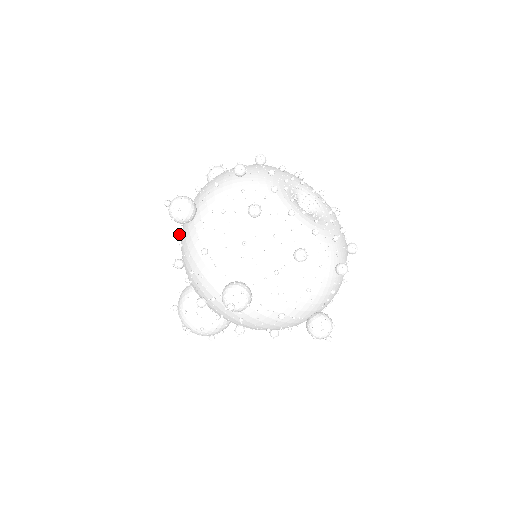
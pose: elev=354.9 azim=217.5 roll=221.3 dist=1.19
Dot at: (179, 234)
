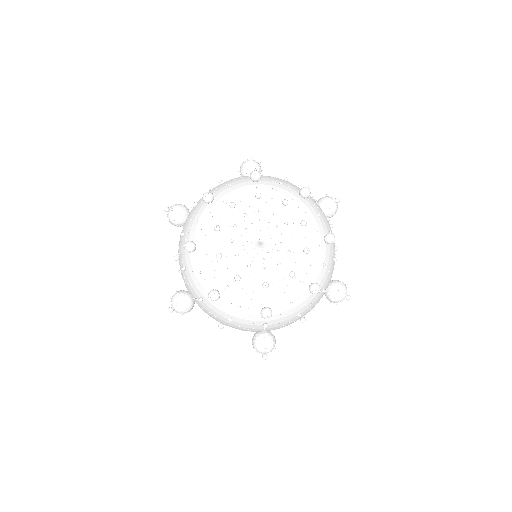
Dot at: occluded
